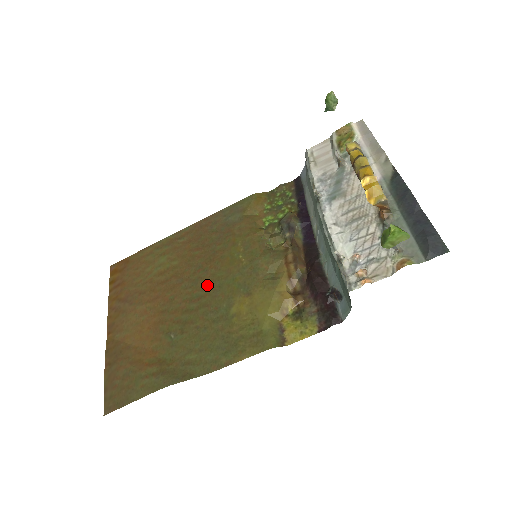
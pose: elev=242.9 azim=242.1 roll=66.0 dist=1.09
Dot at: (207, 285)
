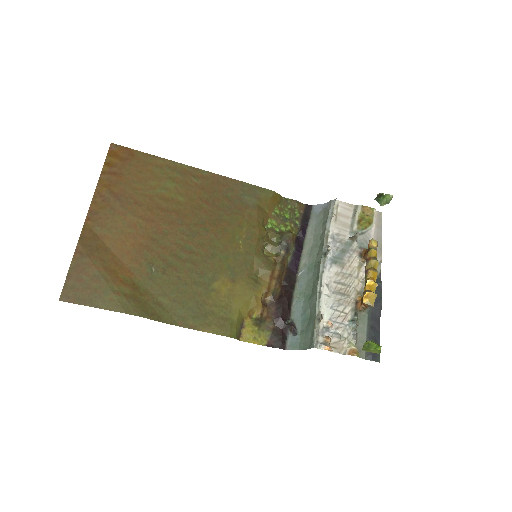
Dot at: (203, 245)
